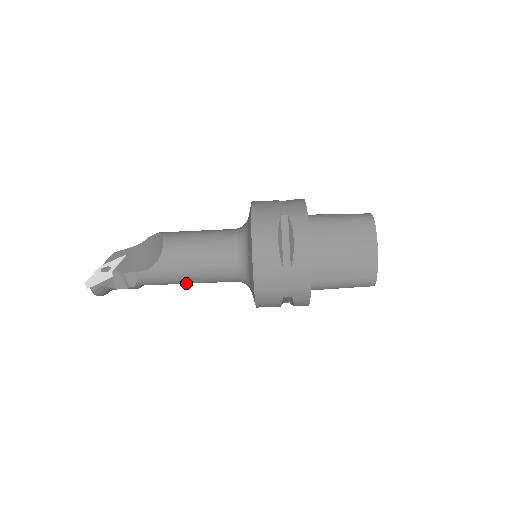
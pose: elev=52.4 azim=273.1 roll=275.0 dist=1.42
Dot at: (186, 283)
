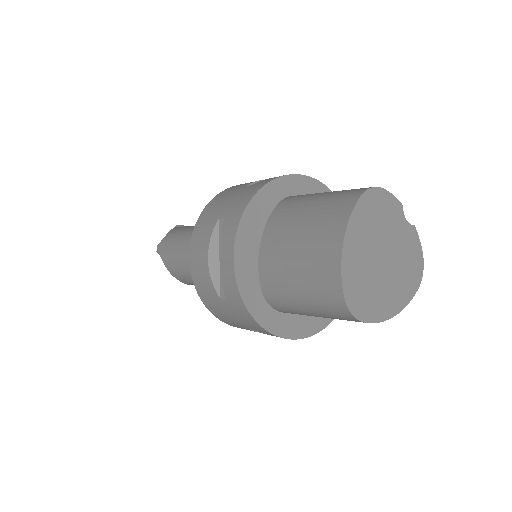
Dot at: occluded
